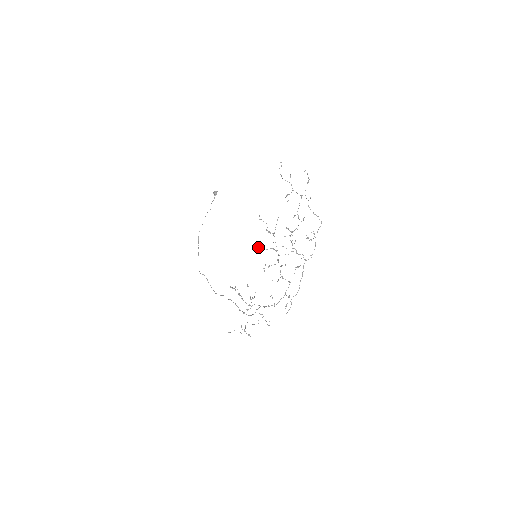
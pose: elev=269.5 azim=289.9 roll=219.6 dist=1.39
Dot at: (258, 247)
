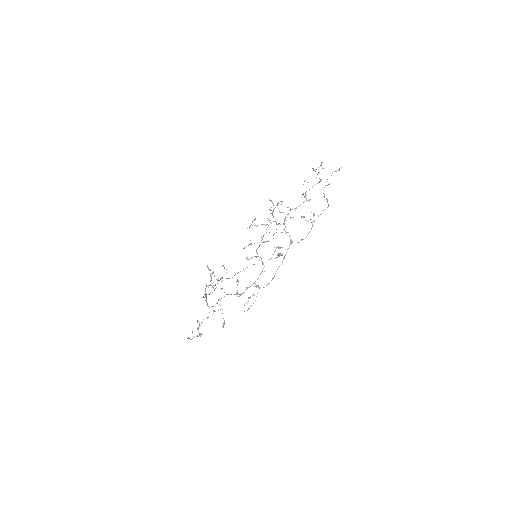
Dot at: occluded
